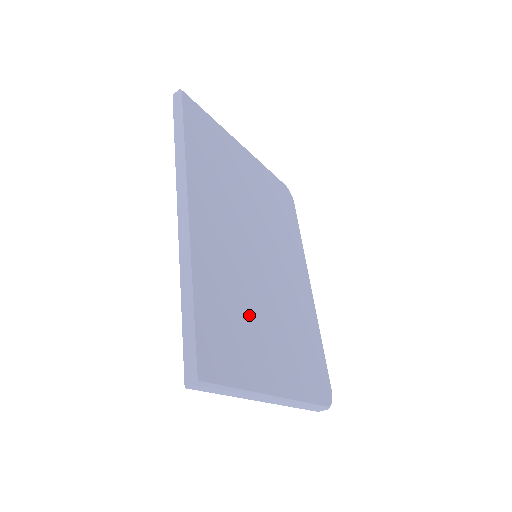
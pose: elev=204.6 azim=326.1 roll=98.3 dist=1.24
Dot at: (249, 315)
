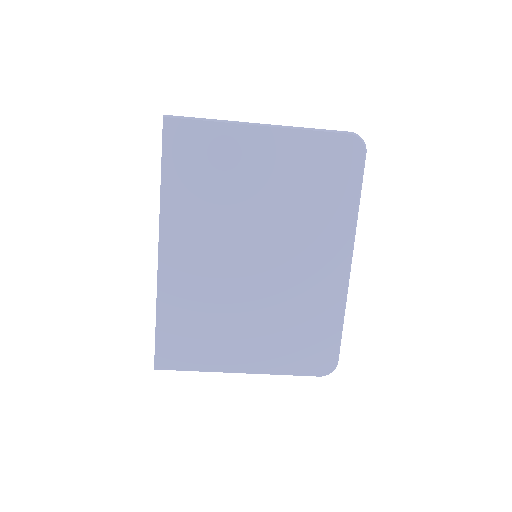
Dot at: (220, 319)
